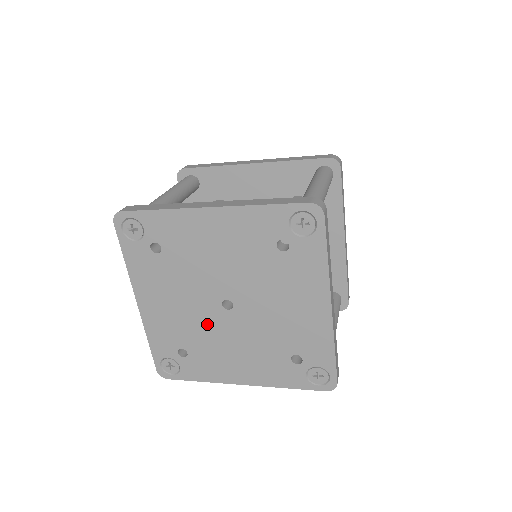
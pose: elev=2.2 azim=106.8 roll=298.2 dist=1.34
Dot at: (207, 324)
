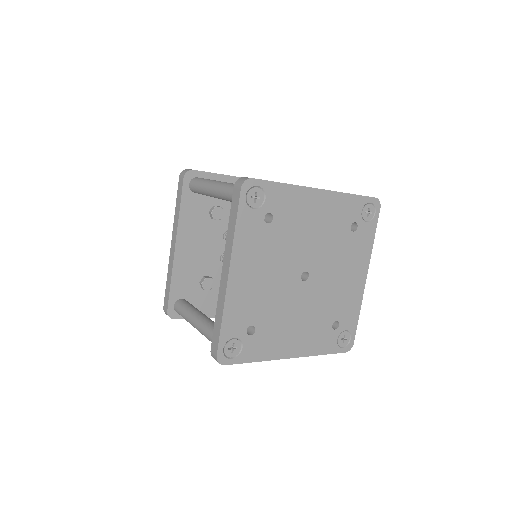
Dot at: (283, 296)
